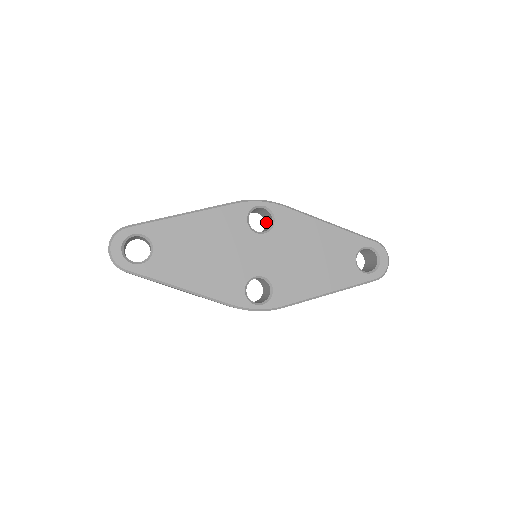
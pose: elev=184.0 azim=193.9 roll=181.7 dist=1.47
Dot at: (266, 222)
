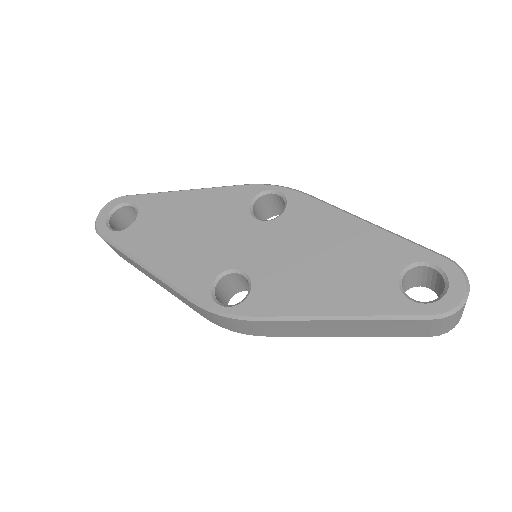
Dot at: occluded
